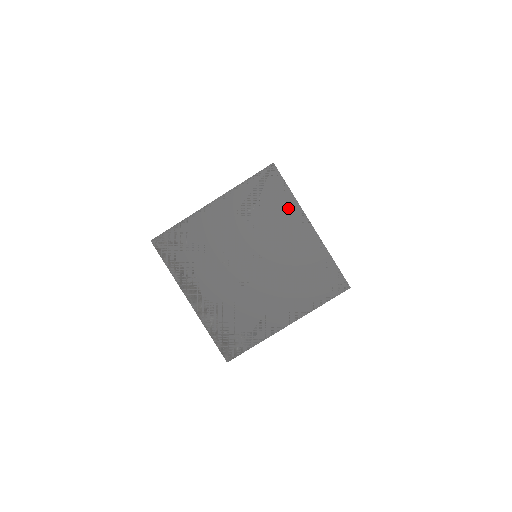
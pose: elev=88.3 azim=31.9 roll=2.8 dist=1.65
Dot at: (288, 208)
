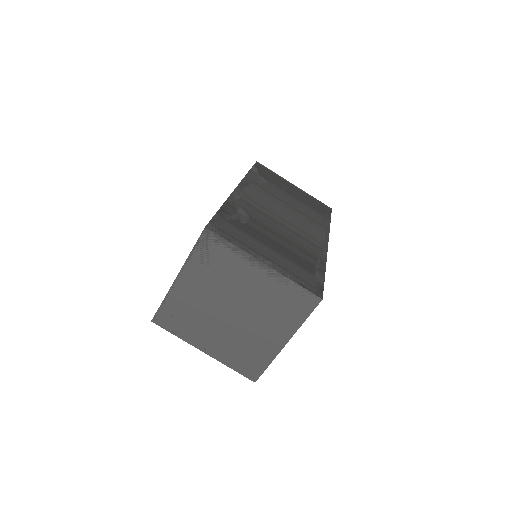
Dot at: (237, 258)
